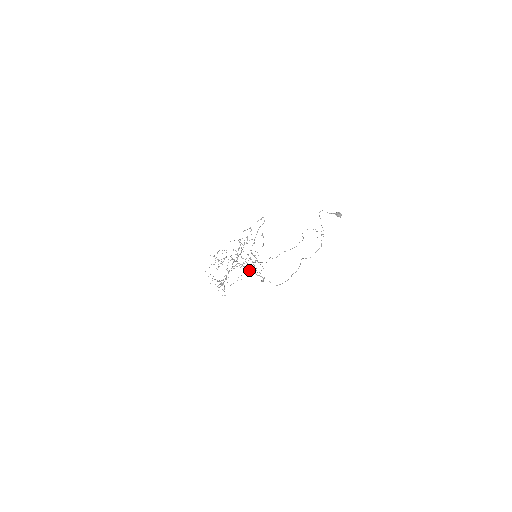
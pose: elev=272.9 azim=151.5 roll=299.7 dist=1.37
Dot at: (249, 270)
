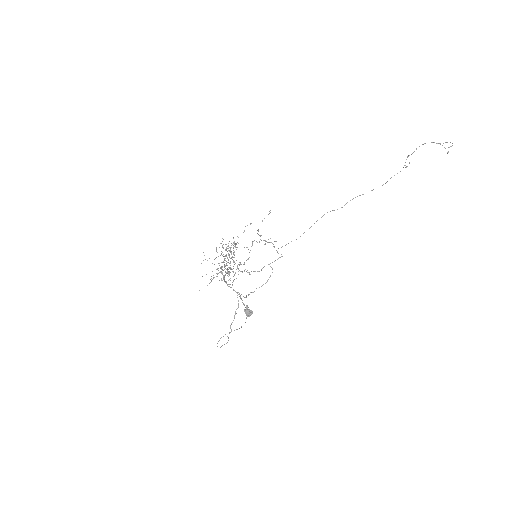
Dot at: occluded
